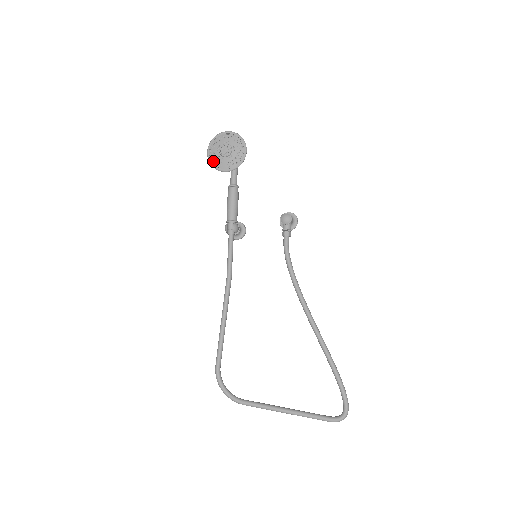
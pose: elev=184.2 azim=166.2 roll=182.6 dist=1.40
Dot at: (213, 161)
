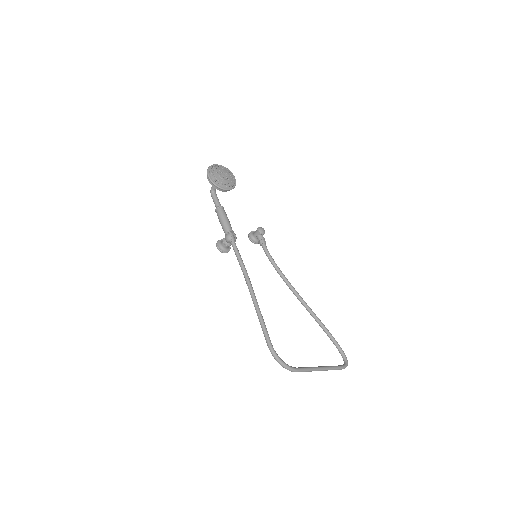
Dot at: (216, 182)
